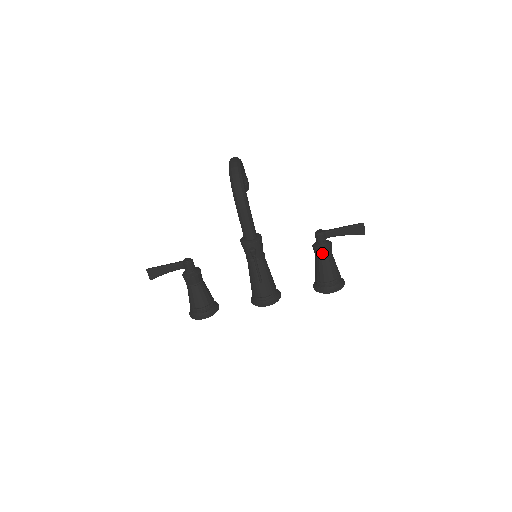
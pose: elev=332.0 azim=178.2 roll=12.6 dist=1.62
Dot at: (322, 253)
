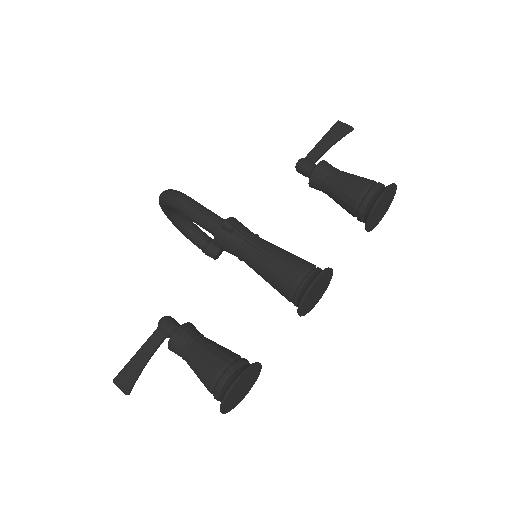
Dot at: (321, 171)
